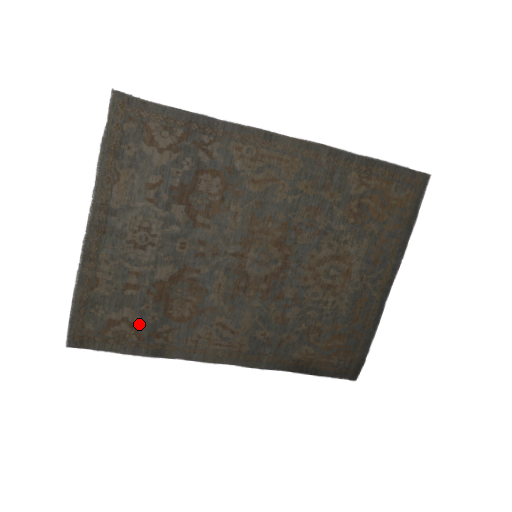
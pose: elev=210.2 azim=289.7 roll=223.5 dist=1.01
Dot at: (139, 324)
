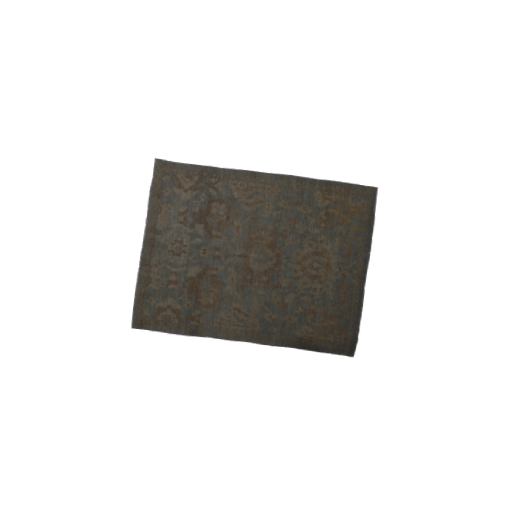
Dot at: (179, 310)
